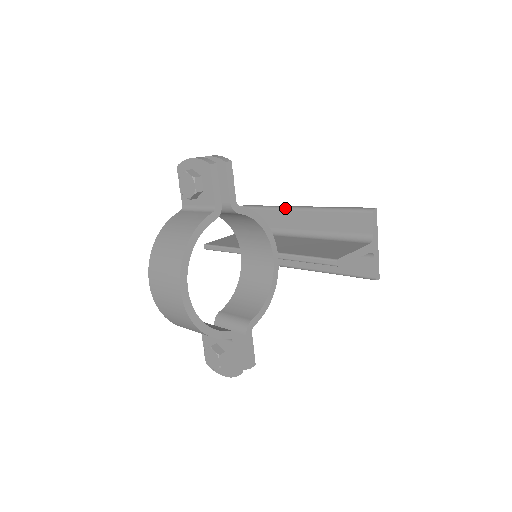
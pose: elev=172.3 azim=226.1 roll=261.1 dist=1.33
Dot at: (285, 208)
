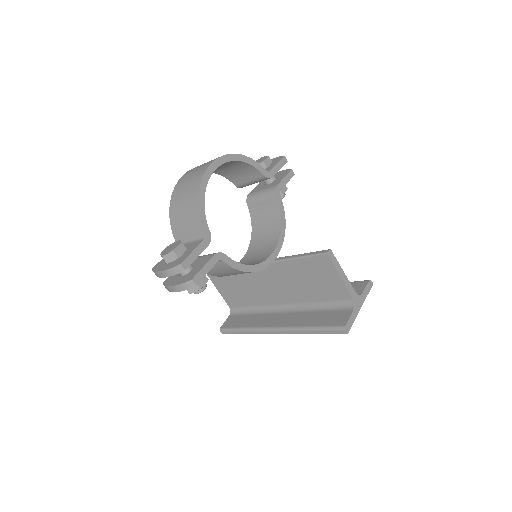
Dot at: occluded
